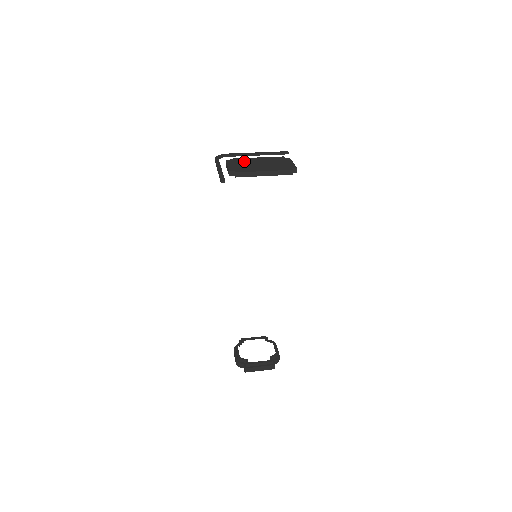
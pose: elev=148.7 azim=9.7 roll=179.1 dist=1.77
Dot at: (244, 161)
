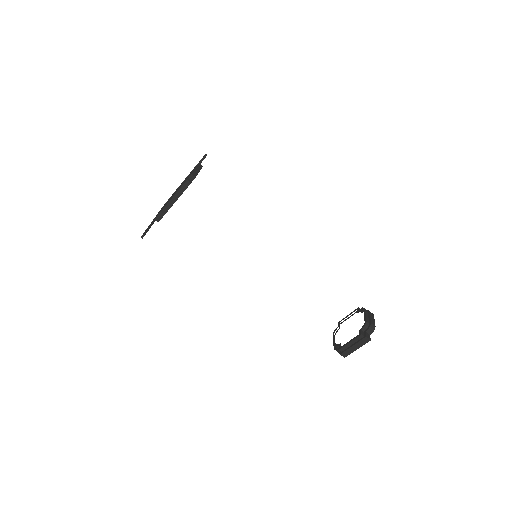
Dot at: occluded
